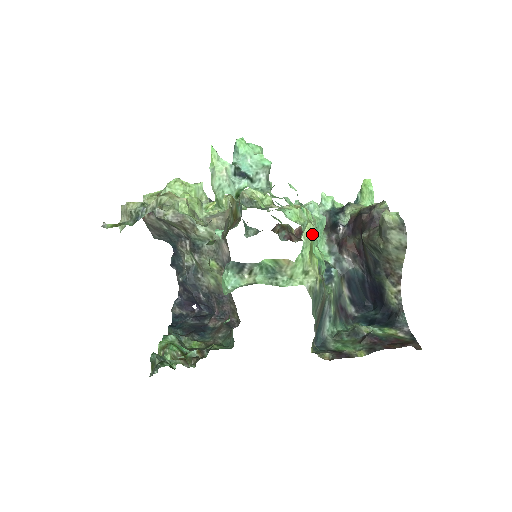
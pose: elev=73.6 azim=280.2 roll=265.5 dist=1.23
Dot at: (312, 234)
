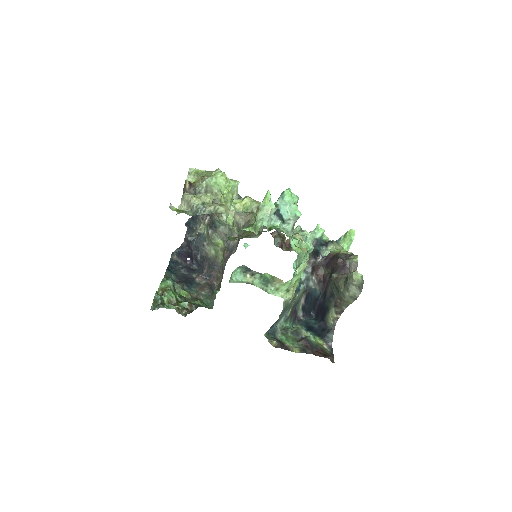
Dot at: occluded
